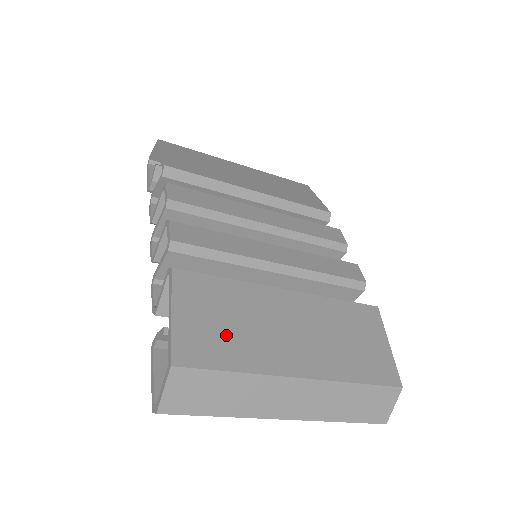
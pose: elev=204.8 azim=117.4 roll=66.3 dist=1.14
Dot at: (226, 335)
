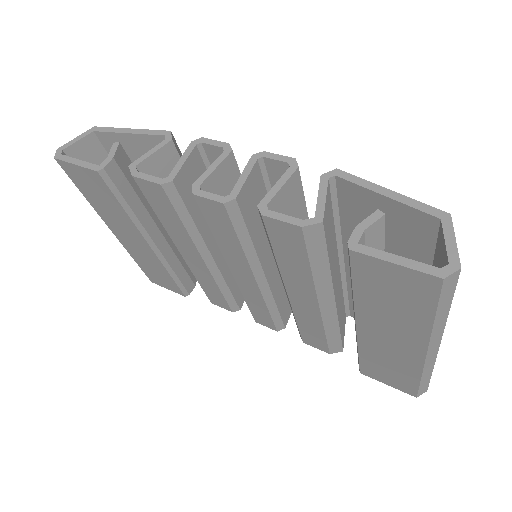
Dot at: occluded
